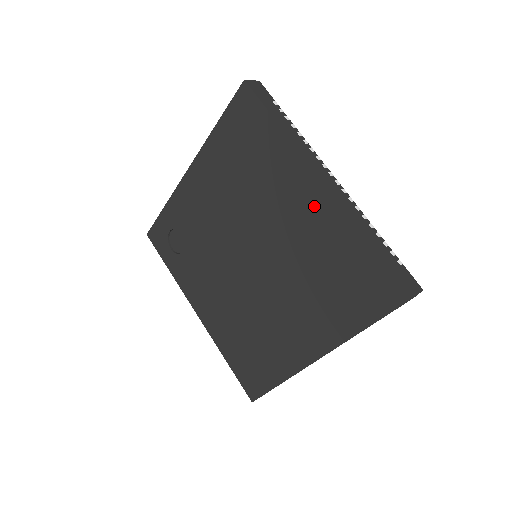
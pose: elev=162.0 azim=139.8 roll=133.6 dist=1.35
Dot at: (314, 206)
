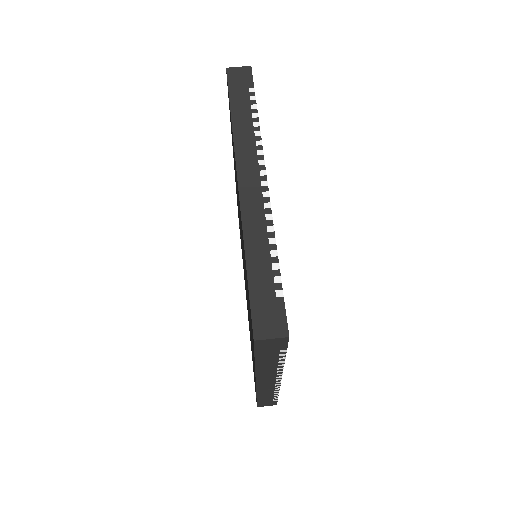
Dot at: occluded
